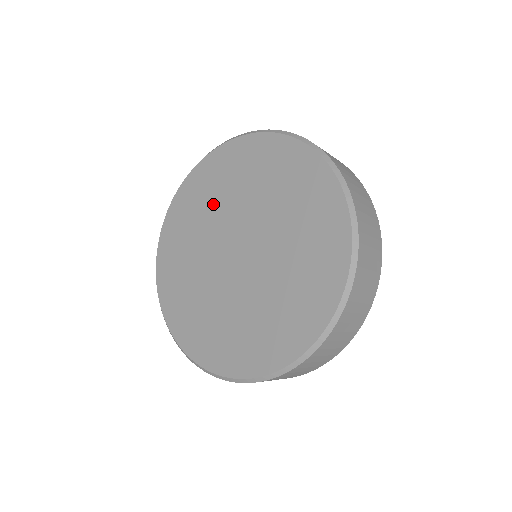
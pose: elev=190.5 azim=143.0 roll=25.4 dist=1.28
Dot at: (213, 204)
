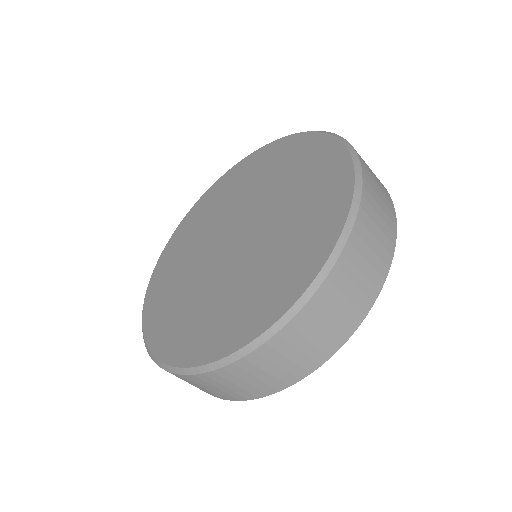
Dot at: (249, 186)
